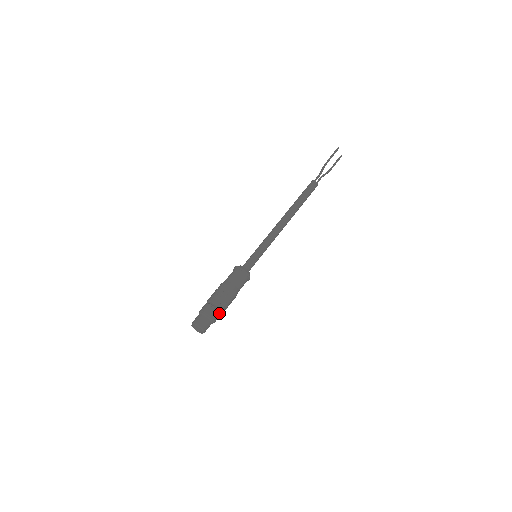
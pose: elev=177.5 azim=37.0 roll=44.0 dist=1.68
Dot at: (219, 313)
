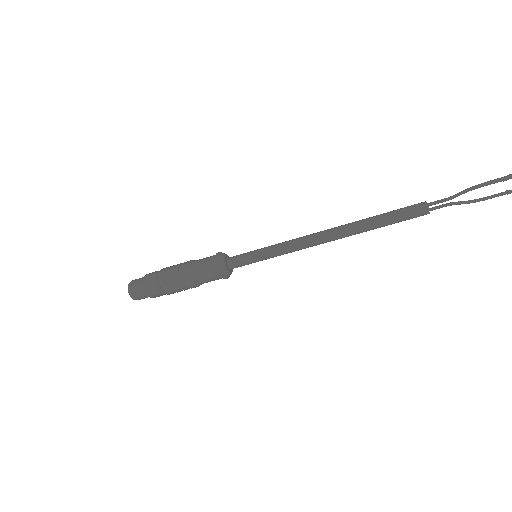
Dot at: (162, 292)
